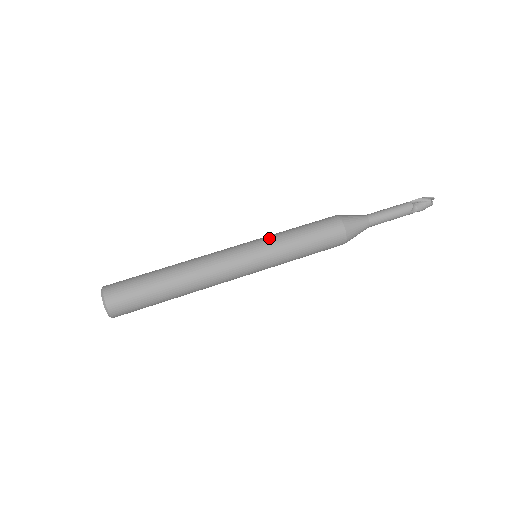
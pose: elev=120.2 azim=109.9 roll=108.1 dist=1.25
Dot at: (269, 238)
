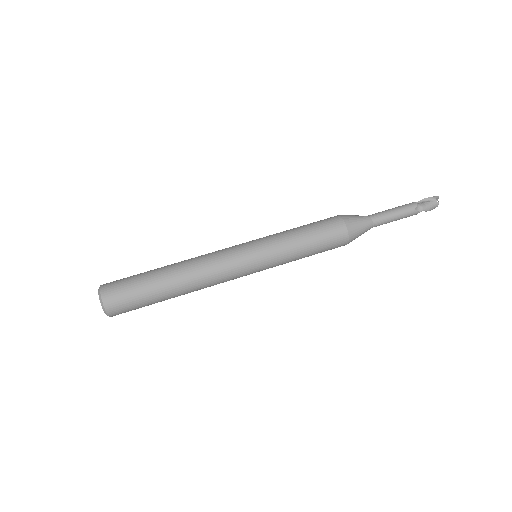
Dot at: (268, 236)
